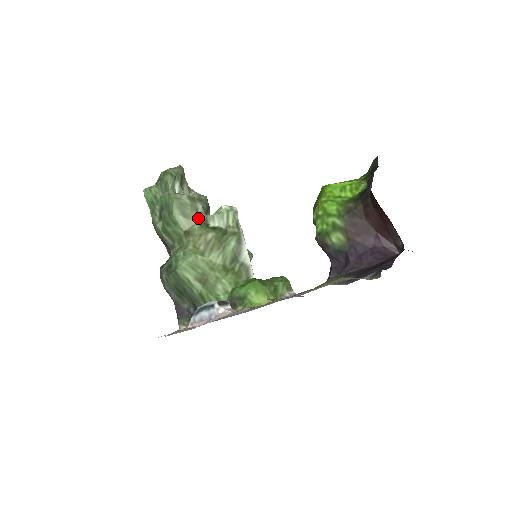
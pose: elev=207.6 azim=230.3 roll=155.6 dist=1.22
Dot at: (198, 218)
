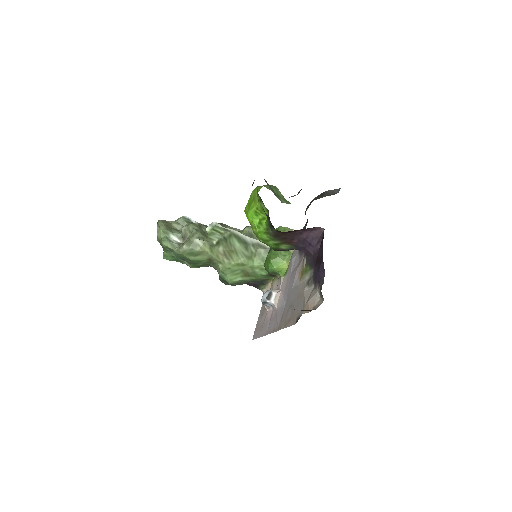
Dot at: (204, 248)
